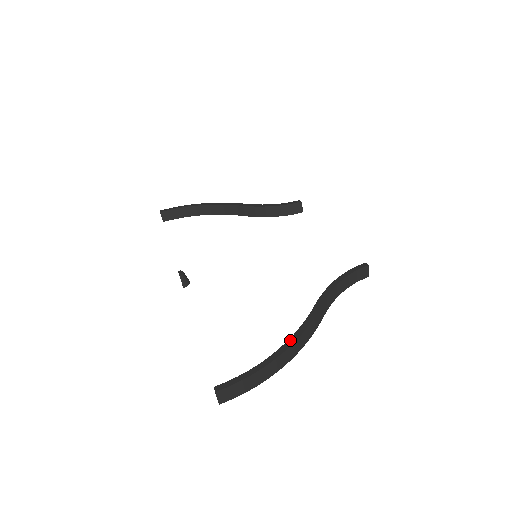
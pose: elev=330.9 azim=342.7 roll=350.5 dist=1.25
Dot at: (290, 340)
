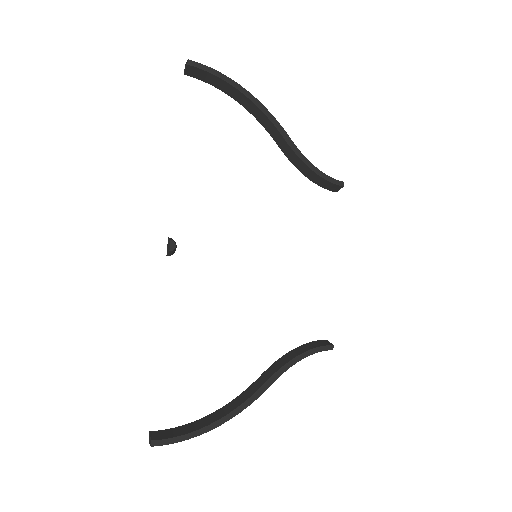
Dot at: (229, 415)
